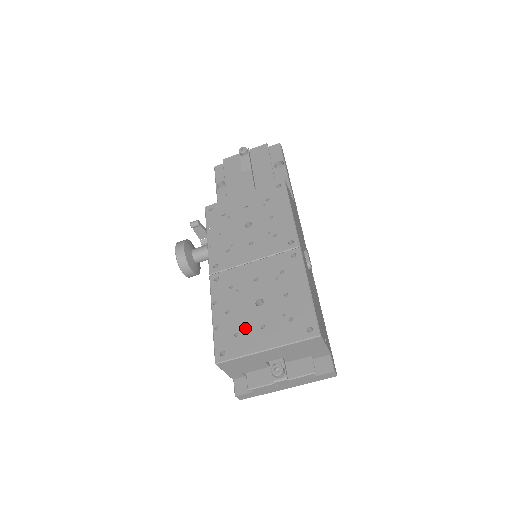
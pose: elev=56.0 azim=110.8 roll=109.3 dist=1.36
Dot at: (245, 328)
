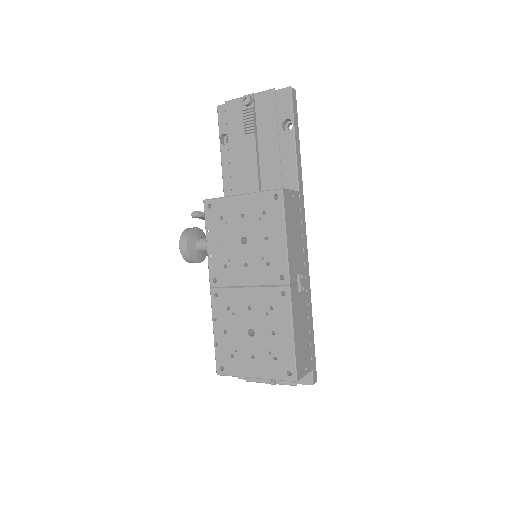
Dot at: (239, 353)
